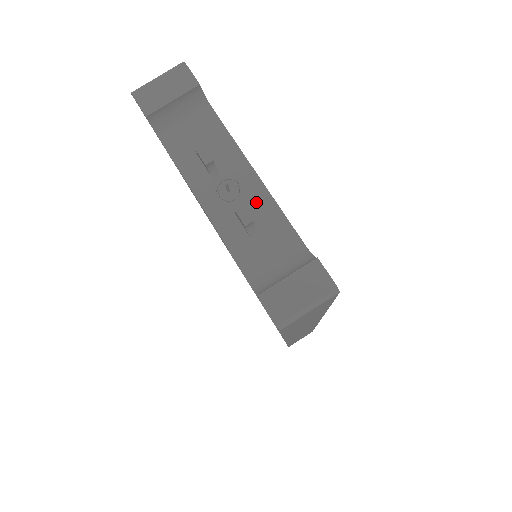
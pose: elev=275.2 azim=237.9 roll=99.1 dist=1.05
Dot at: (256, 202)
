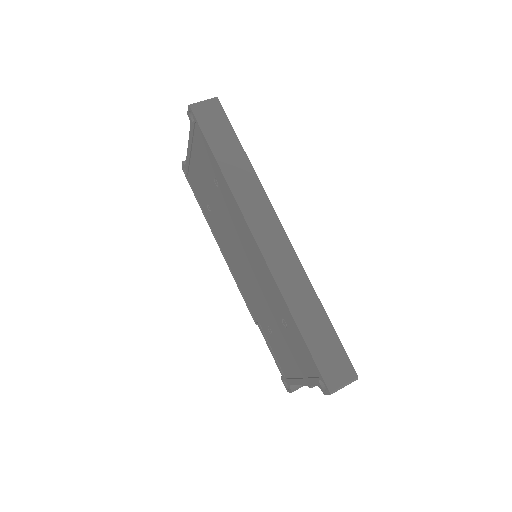
Dot at: occluded
